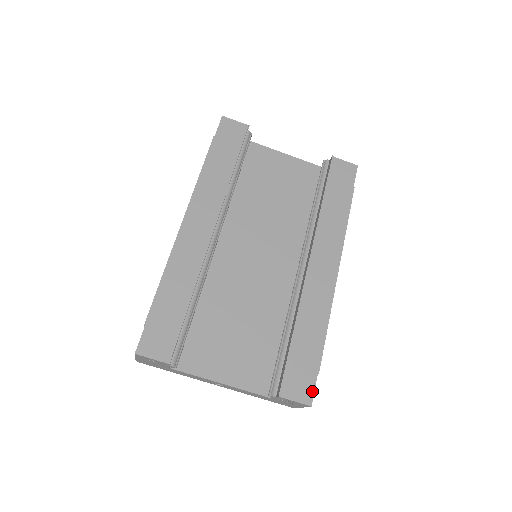
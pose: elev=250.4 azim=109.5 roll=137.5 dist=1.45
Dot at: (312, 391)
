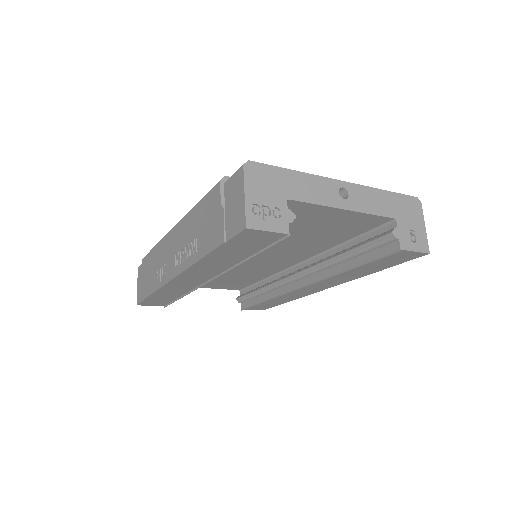
Dot at: occluded
